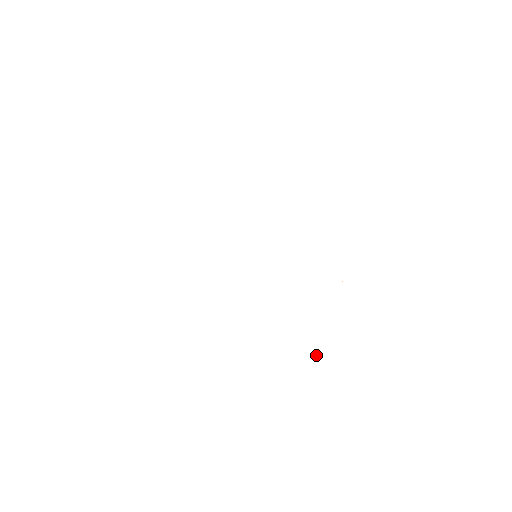
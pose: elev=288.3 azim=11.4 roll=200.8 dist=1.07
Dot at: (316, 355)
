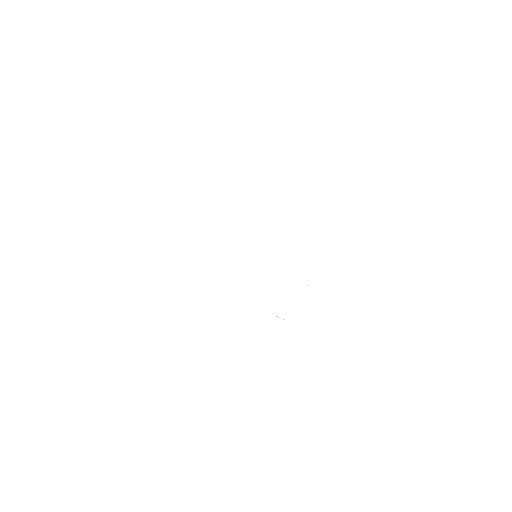
Dot at: occluded
